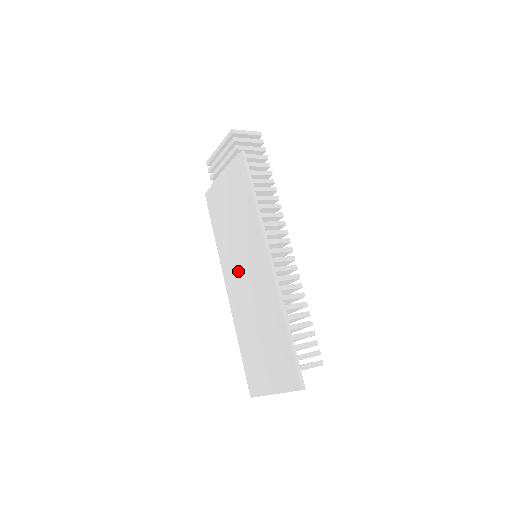
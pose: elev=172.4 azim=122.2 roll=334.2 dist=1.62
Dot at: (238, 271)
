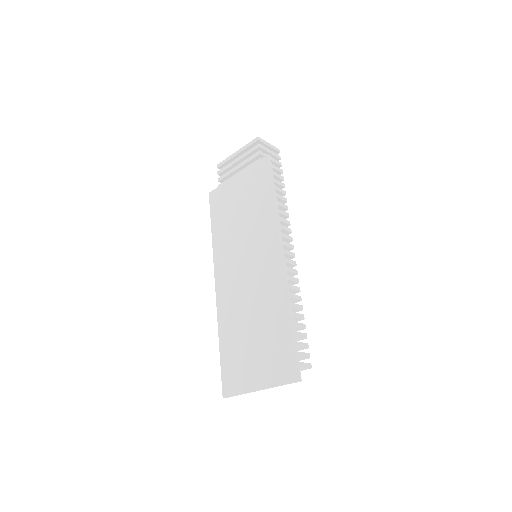
Dot at: (236, 266)
